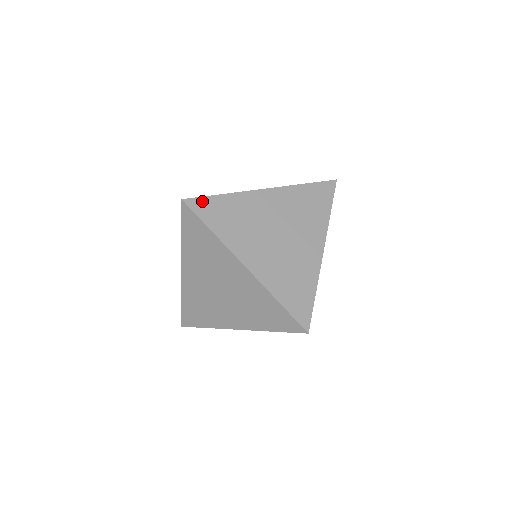
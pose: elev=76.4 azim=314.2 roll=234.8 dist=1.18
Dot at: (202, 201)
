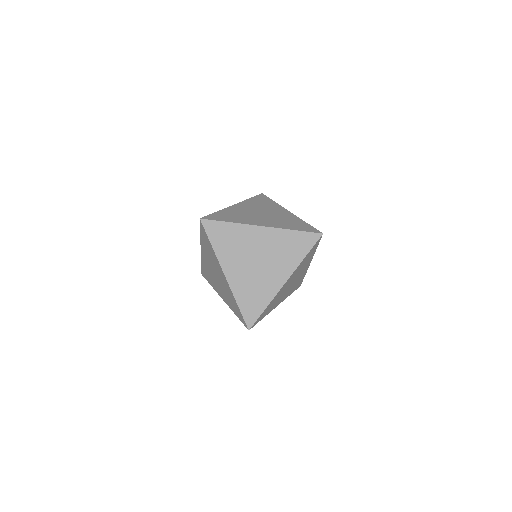
Dot at: (210, 216)
